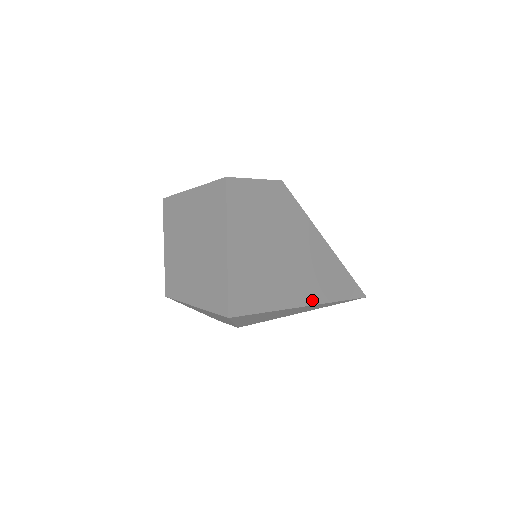
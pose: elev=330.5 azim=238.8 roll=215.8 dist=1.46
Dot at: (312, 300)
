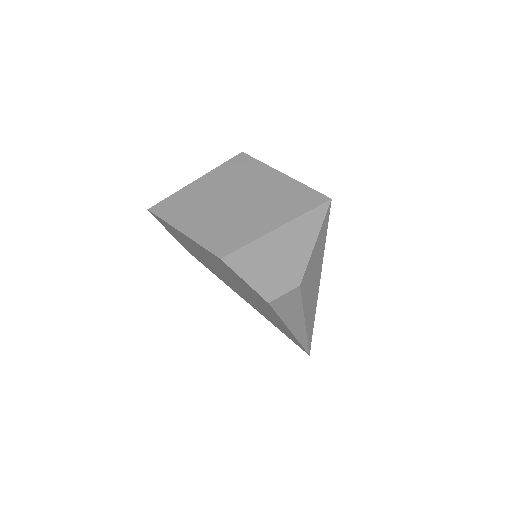
Dot at: occluded
